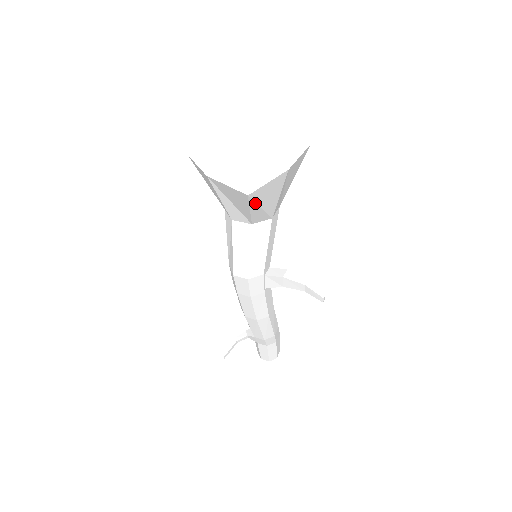
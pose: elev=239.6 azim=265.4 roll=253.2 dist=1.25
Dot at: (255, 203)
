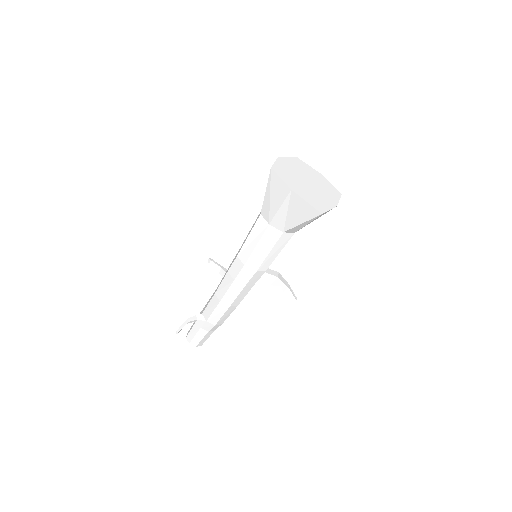
Dot at: occluded
